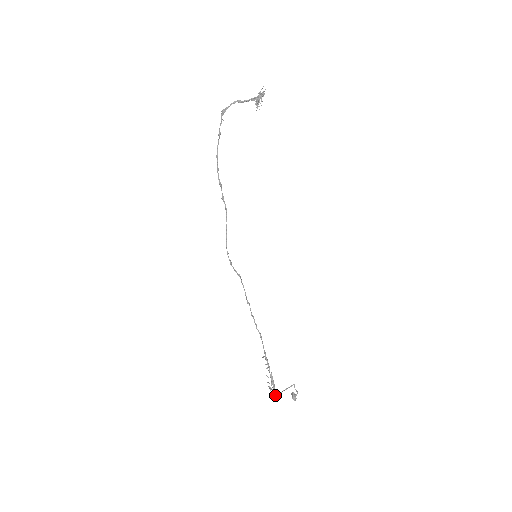
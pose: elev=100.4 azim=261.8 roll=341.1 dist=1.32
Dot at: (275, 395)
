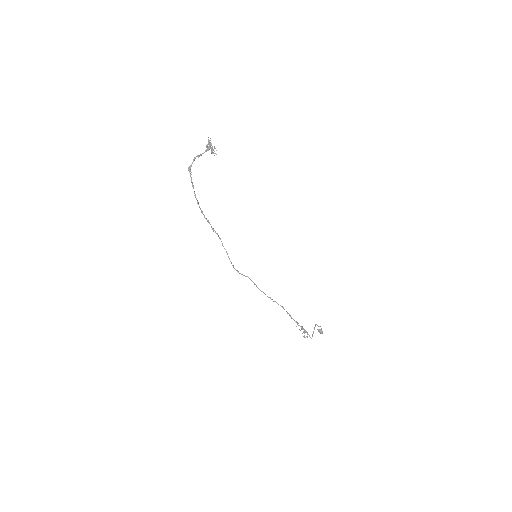
Dot at: (311, 338)
